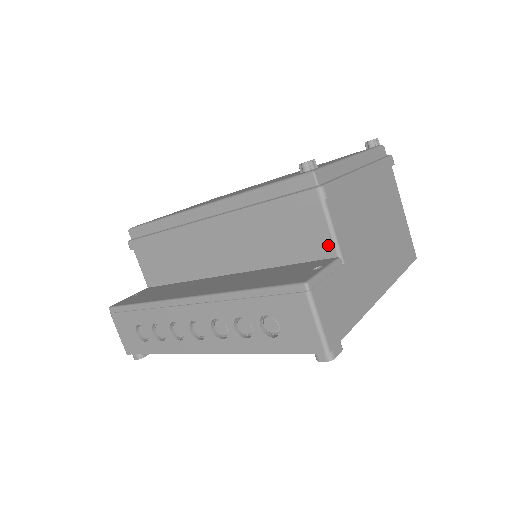
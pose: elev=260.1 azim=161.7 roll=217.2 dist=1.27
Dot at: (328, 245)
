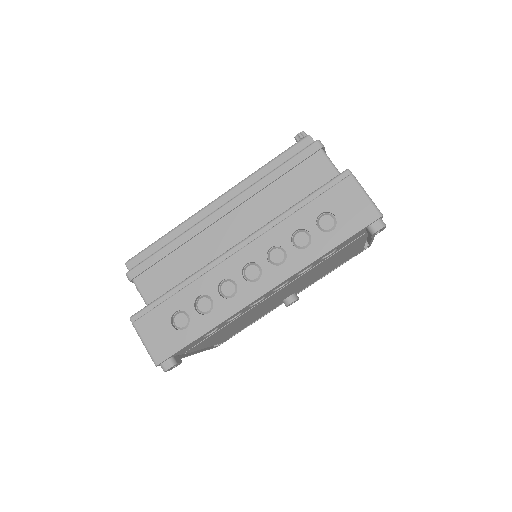
Dot at: occluded
